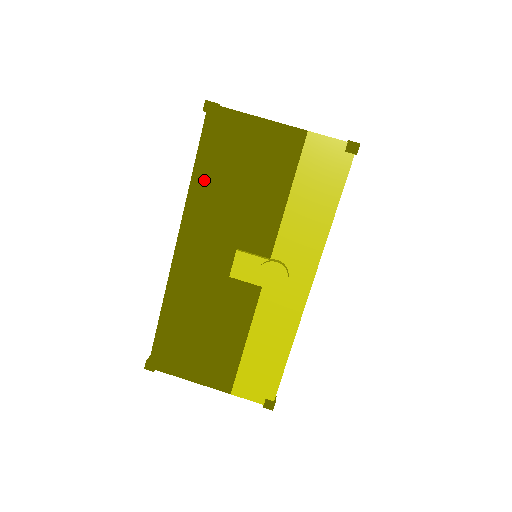
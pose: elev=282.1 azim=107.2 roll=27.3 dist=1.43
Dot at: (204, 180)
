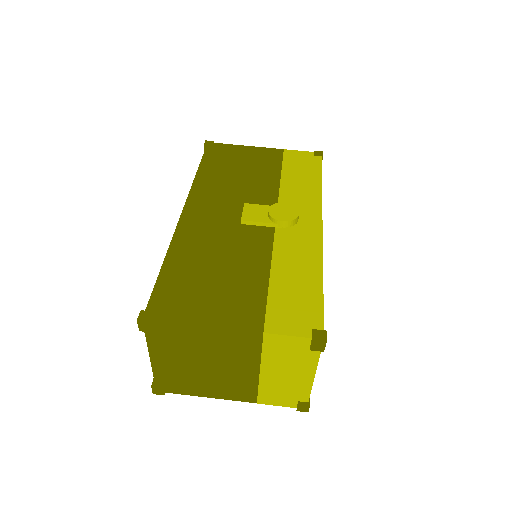
Dot at: (208, 173)
